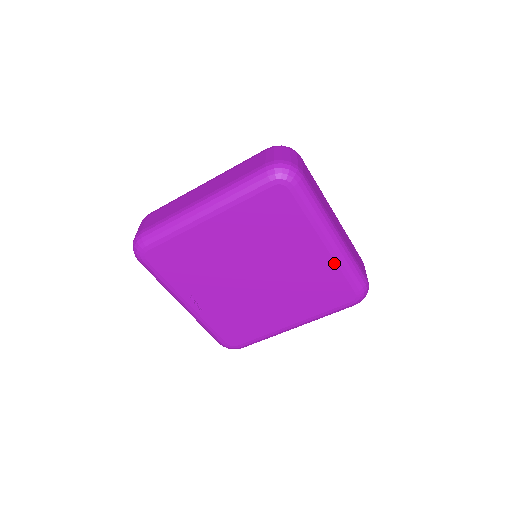
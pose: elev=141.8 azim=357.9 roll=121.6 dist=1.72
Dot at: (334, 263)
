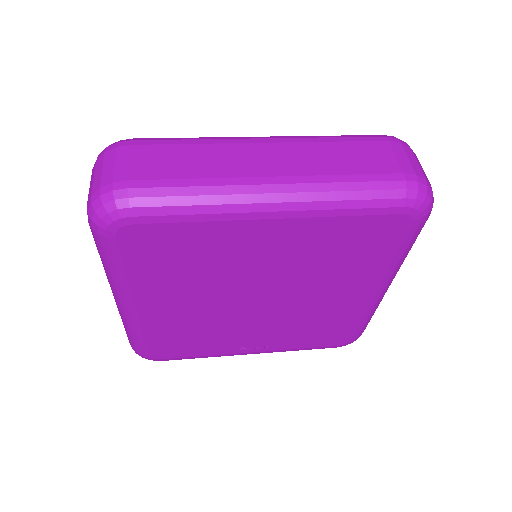
Dot at: (316, 219)
